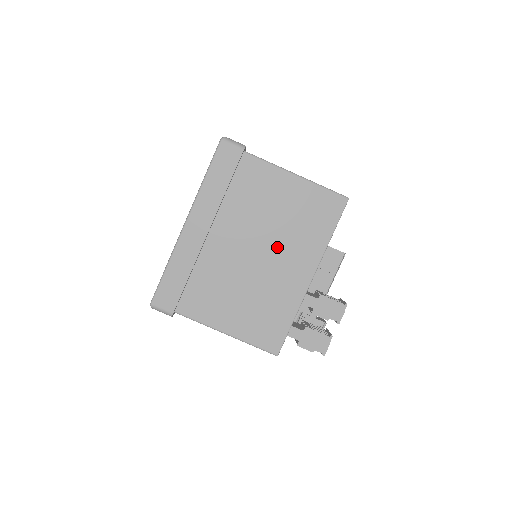
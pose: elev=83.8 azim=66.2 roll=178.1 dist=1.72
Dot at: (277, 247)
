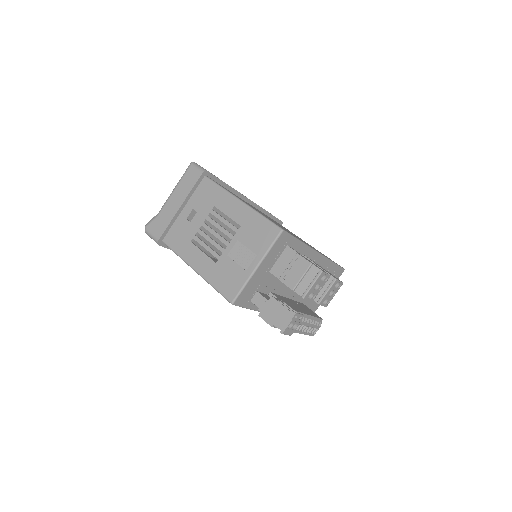
Dot at: occluded
